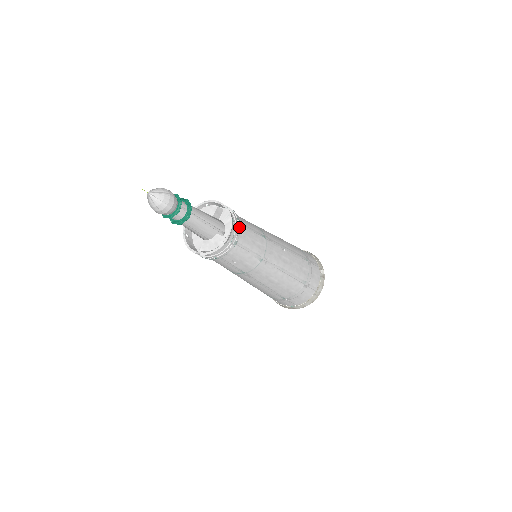
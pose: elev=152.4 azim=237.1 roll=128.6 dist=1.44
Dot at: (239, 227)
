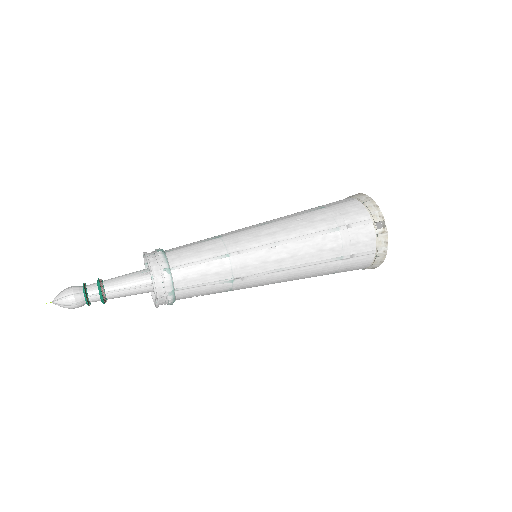
Dot at: (167, 278)
